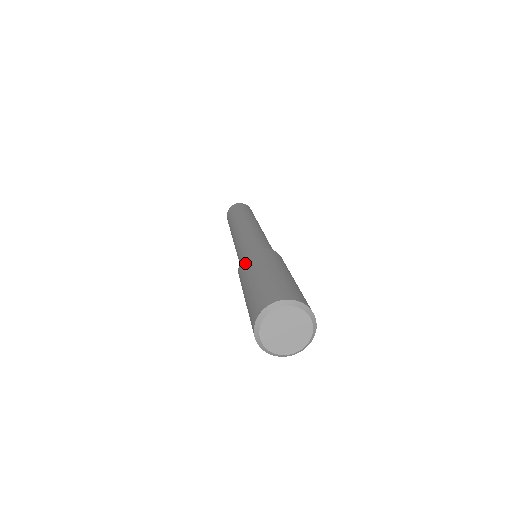
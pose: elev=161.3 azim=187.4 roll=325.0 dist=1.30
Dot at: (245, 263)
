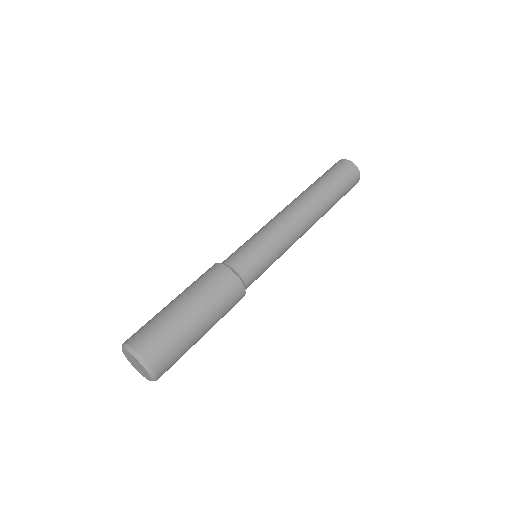
Dot at: (210, 275)
